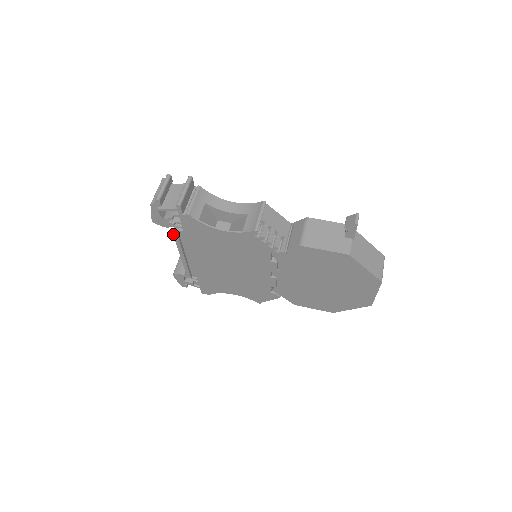
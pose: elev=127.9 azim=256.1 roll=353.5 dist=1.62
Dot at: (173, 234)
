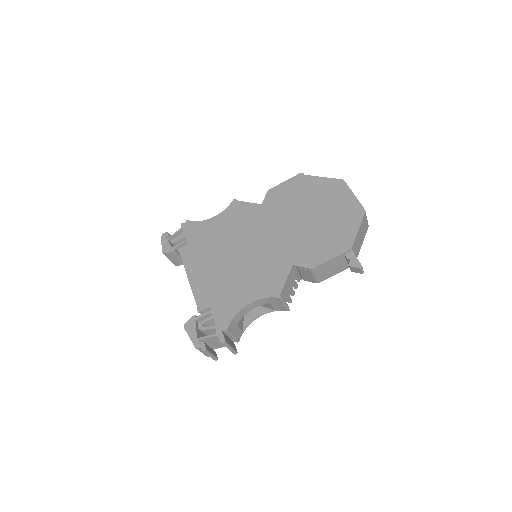
Dot at: occluded
